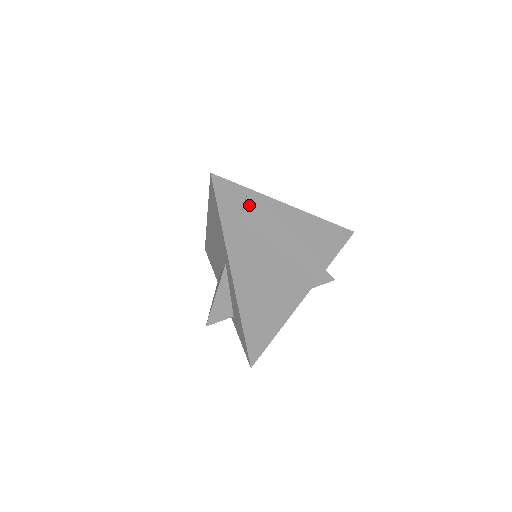
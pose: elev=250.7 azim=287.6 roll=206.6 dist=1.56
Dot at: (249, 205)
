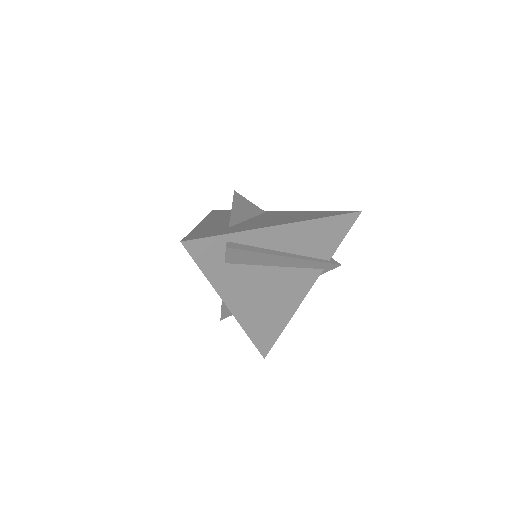
Dot at: (231, 253)
